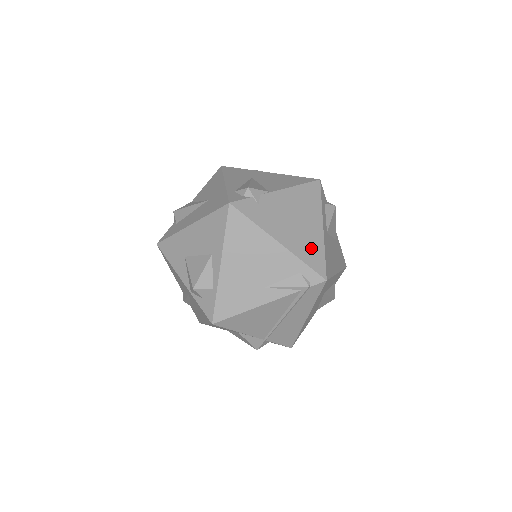
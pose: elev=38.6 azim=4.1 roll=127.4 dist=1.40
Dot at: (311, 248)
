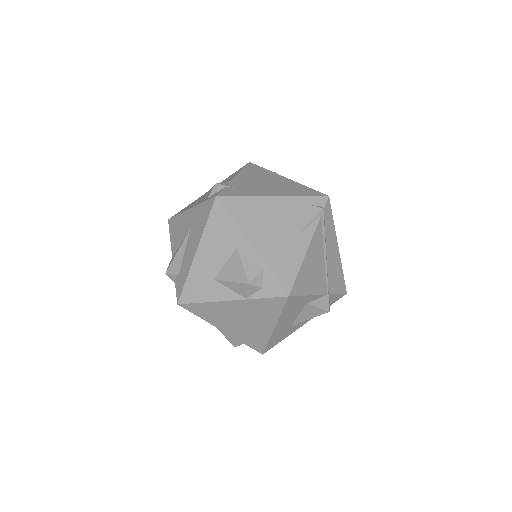
Dot at: (296, 189)
